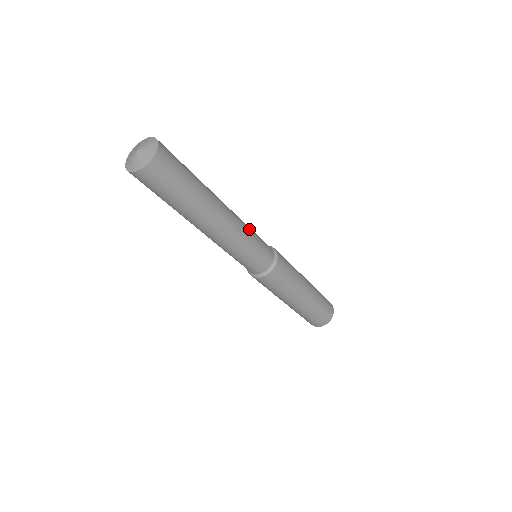
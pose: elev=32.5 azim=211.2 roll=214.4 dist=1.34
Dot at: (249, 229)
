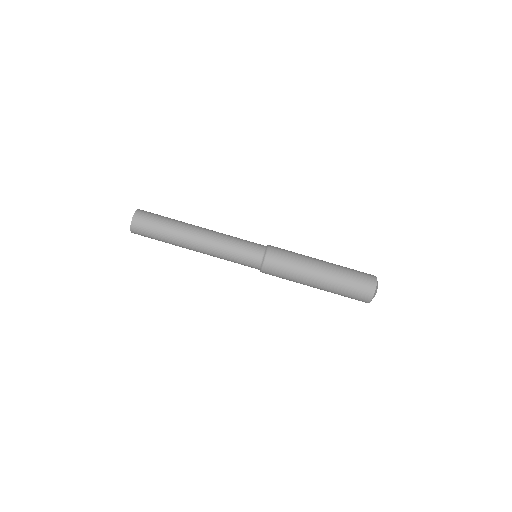
Dot at: occluded
